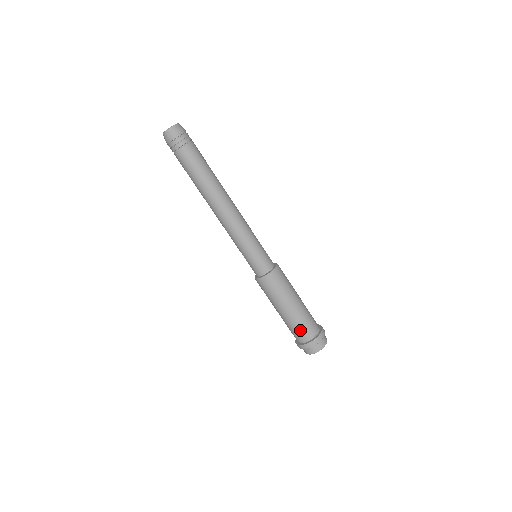
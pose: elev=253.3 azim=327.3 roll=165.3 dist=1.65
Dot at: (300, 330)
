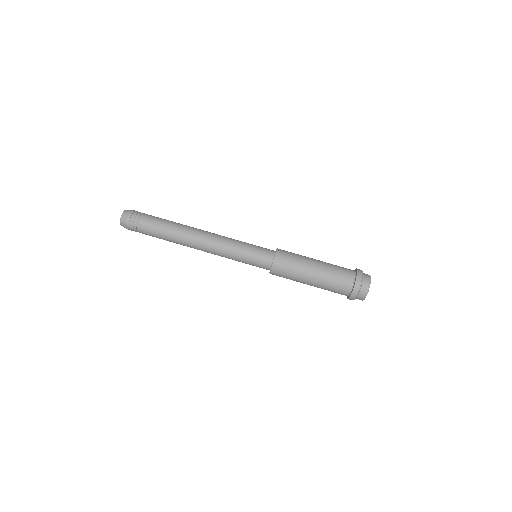
Dot at: (340, 273)
